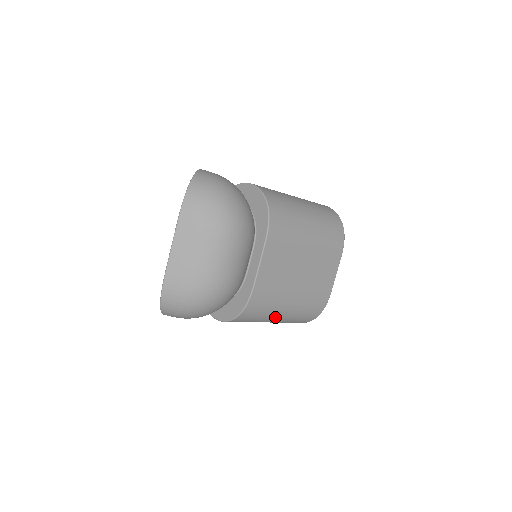
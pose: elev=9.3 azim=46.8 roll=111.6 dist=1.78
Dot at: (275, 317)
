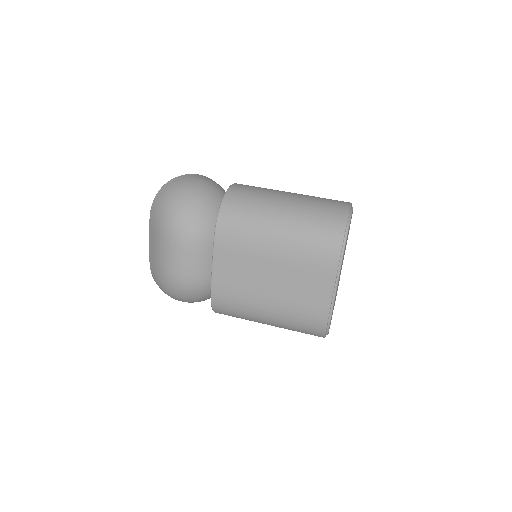
Dot at: (260, 321)
